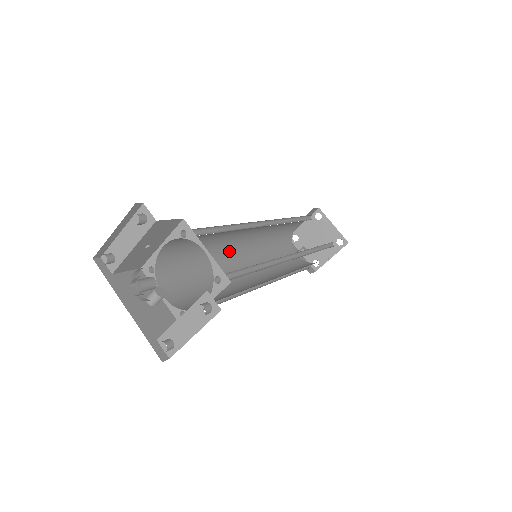
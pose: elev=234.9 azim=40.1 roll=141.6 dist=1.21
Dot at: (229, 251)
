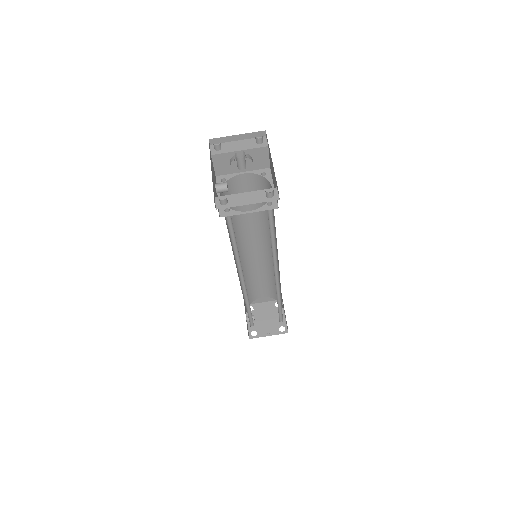
Dot at: (240, 242)
